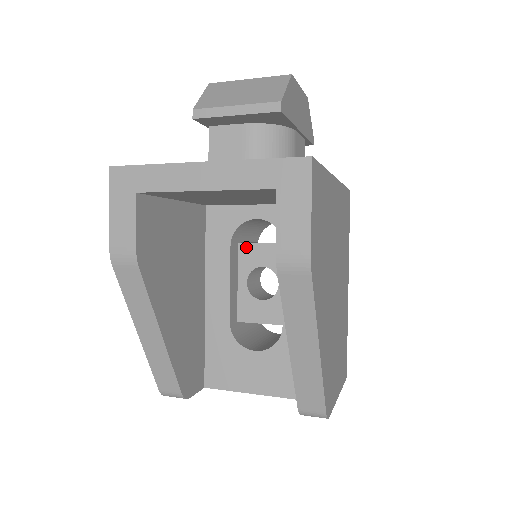
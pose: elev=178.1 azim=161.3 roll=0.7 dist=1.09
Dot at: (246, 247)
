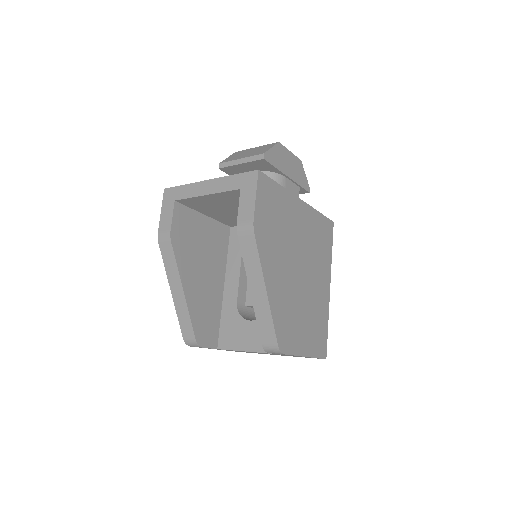
Dot at: occluded
